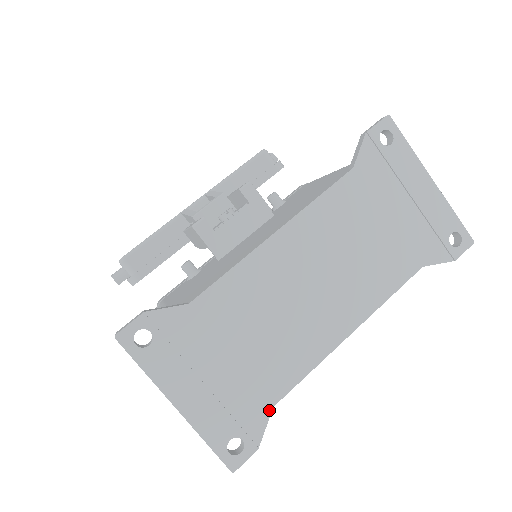
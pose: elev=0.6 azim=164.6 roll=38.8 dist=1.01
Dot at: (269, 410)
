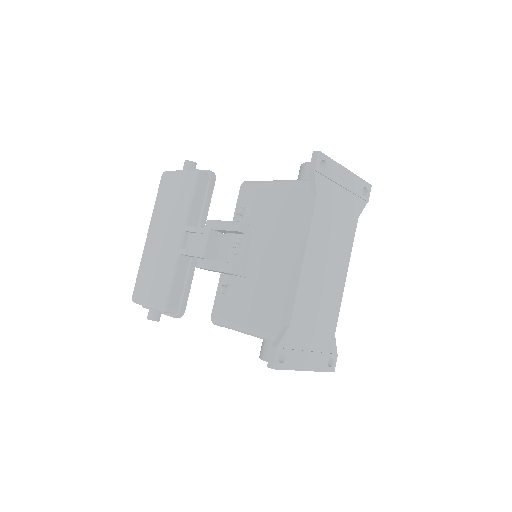
Dot at: (334, 337)
